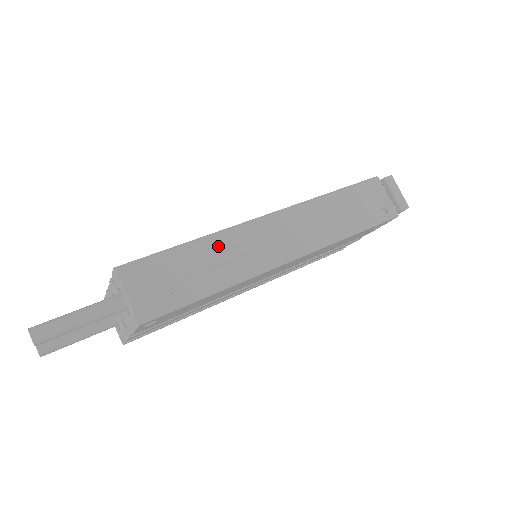
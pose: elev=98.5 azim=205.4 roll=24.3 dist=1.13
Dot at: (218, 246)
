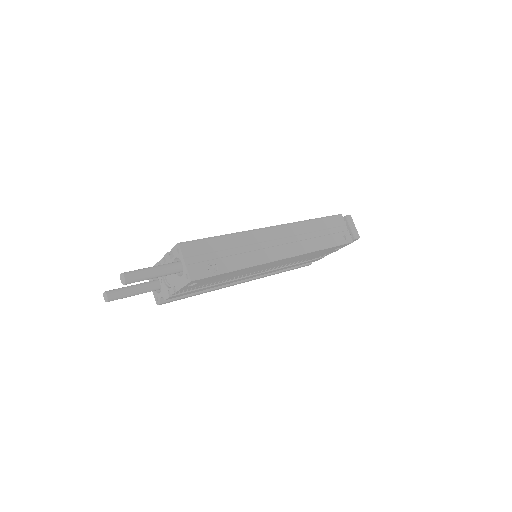
Dot at: (240, 241)
